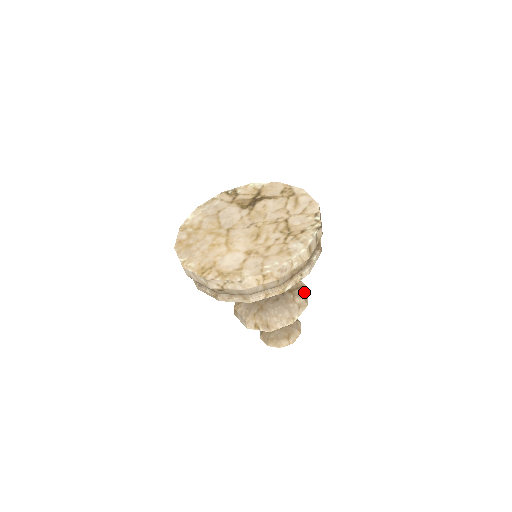
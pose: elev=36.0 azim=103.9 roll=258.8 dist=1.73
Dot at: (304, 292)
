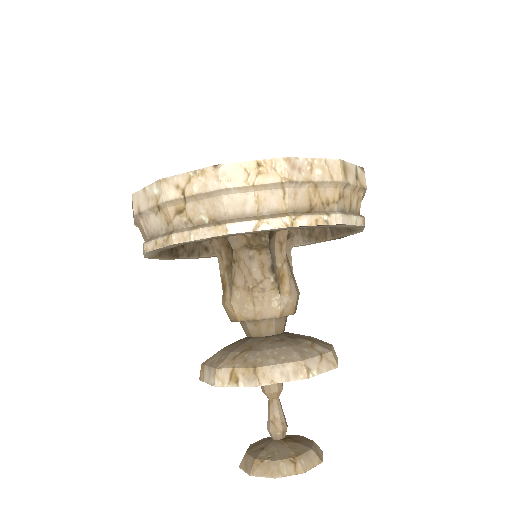
Dot at: (332, 350)
